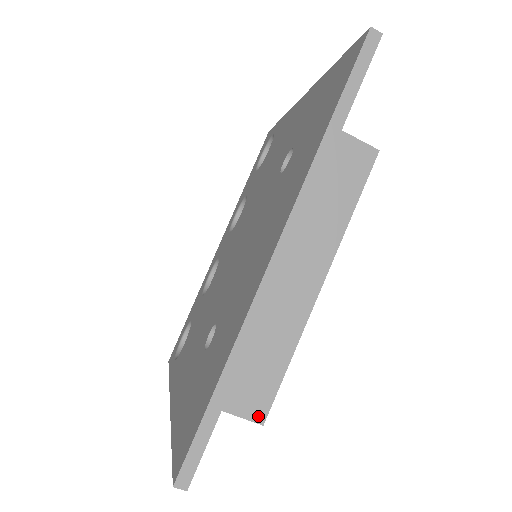
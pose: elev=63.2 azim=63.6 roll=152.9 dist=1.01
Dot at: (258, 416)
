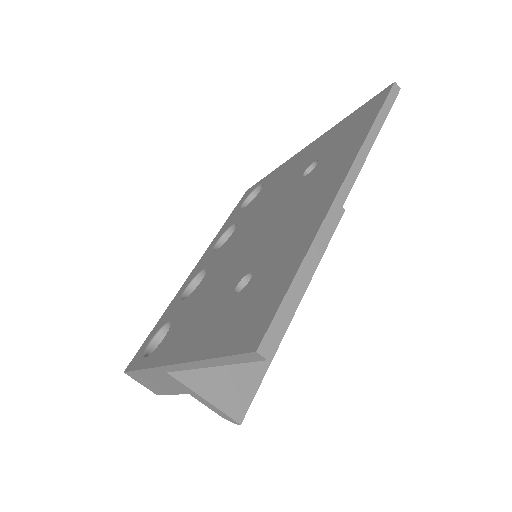
Dot at: (237, 413)
